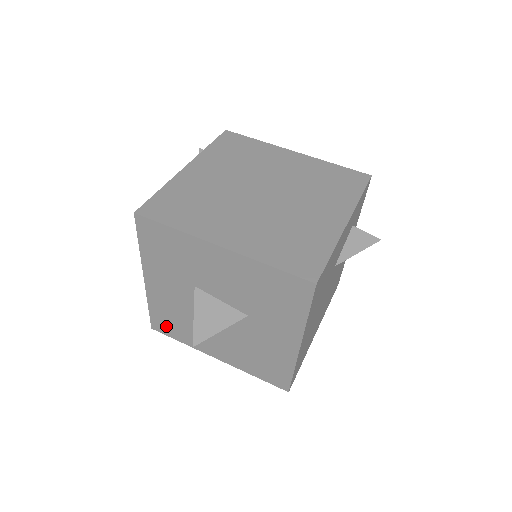
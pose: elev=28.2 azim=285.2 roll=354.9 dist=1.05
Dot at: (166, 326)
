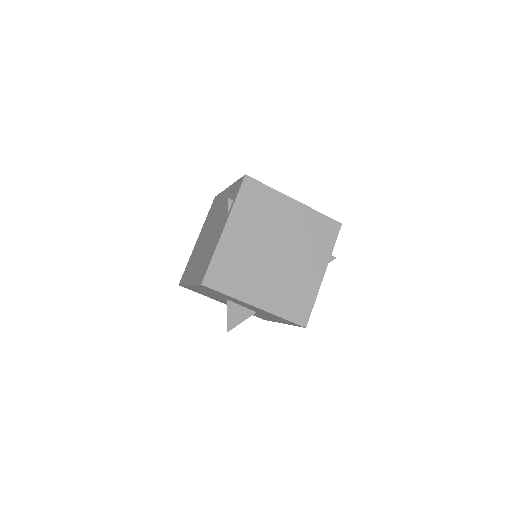
Dot at: occluded
